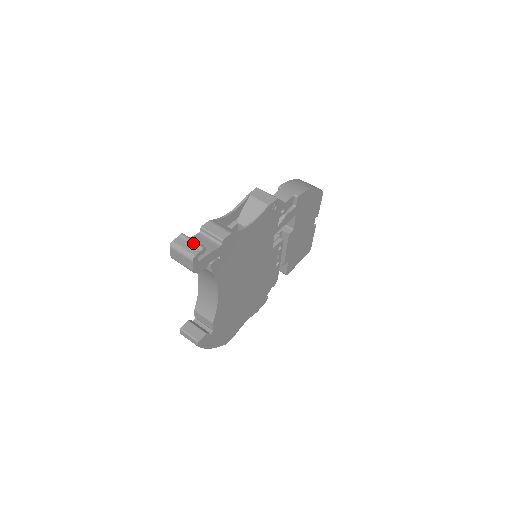
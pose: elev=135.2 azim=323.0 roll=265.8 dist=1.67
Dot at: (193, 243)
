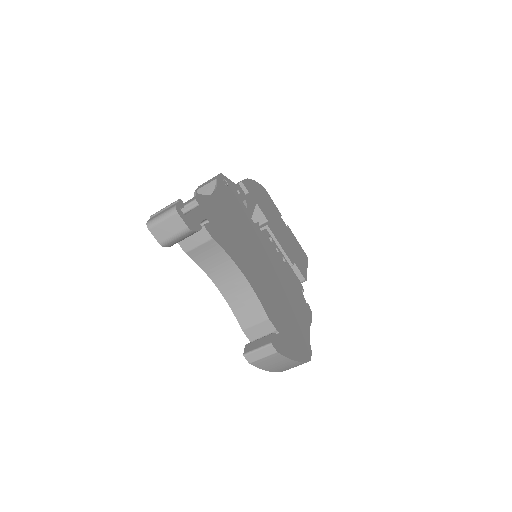
Dot at: (167, 207)
